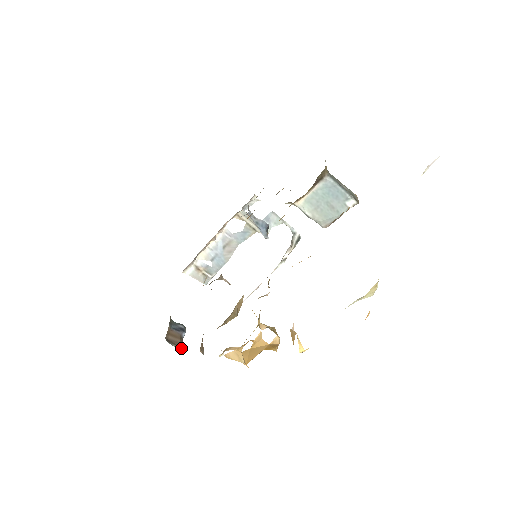
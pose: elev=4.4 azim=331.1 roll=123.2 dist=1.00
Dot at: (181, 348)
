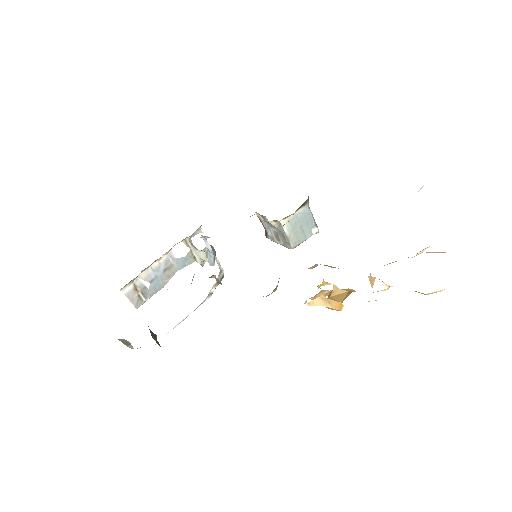
Dot at: occluded
